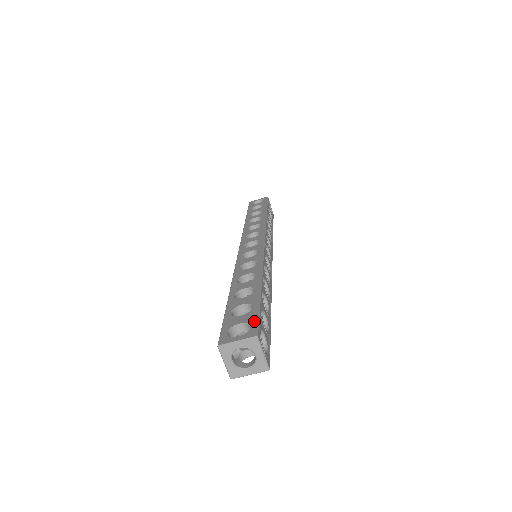
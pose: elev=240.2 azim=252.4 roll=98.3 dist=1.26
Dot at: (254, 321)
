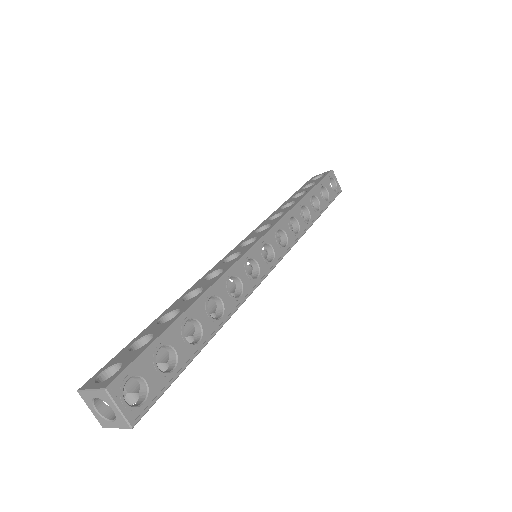
Dot at: (127, 364)
